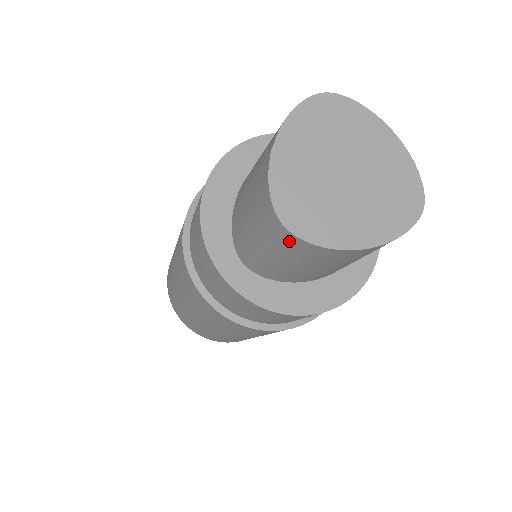
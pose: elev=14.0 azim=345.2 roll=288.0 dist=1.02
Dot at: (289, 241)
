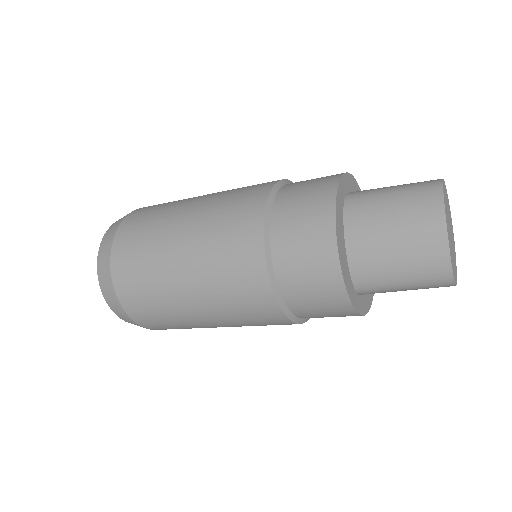
Dot at: occluded
